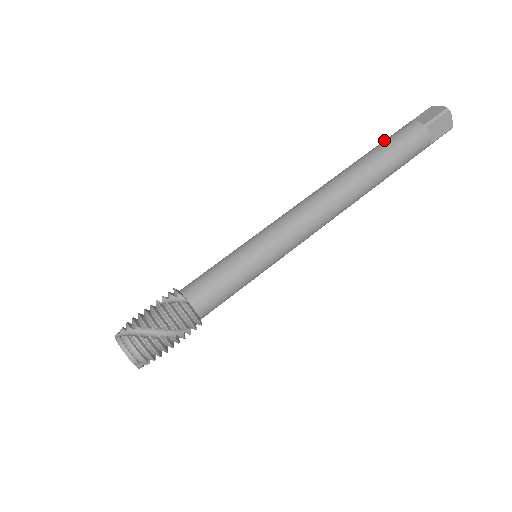
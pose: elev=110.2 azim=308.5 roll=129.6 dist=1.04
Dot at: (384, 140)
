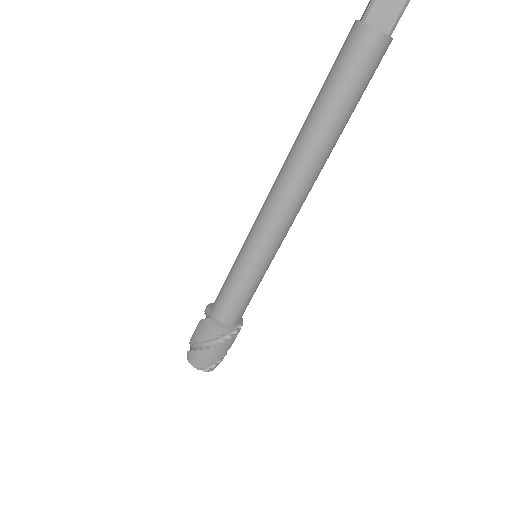
Dot at: occluded
